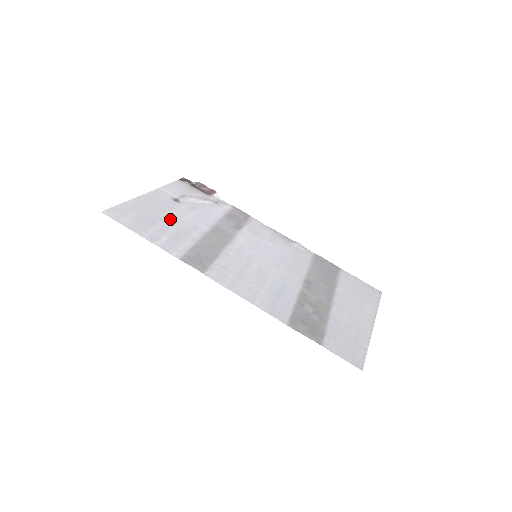
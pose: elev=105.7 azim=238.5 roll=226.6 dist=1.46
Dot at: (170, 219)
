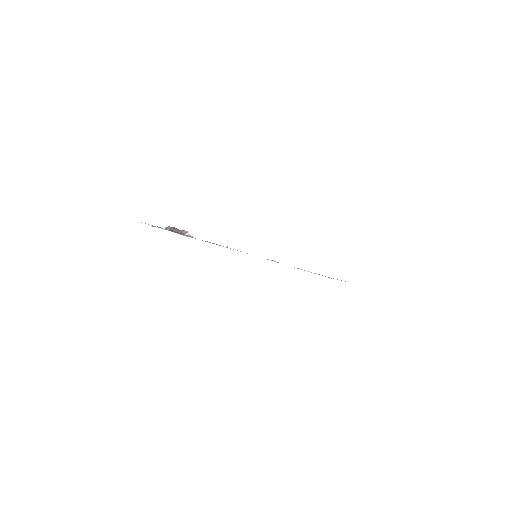
Dot at: occluded
